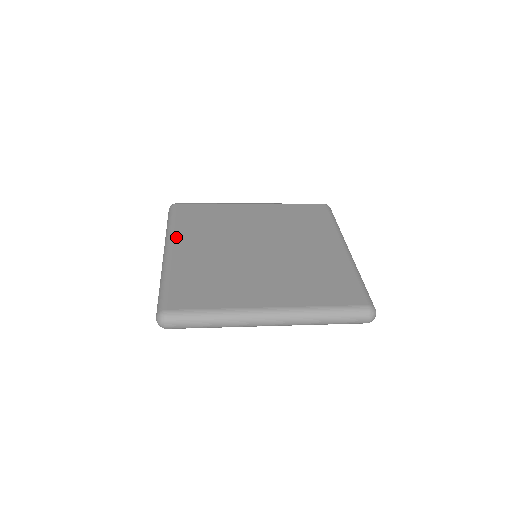
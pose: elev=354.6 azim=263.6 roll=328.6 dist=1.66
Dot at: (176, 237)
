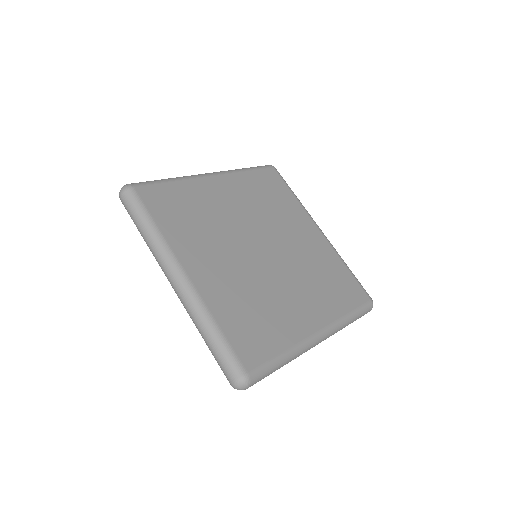
Dot at: (178, 252)
